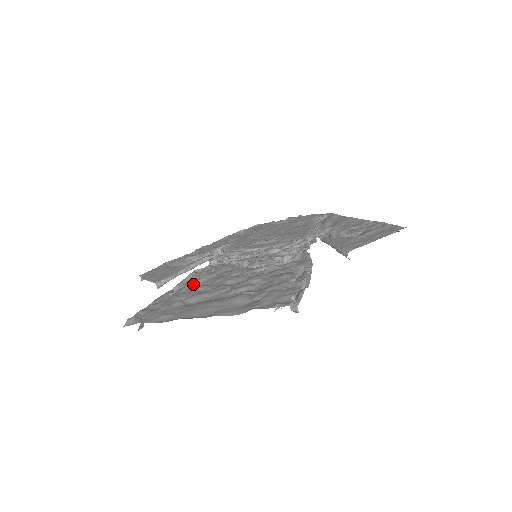
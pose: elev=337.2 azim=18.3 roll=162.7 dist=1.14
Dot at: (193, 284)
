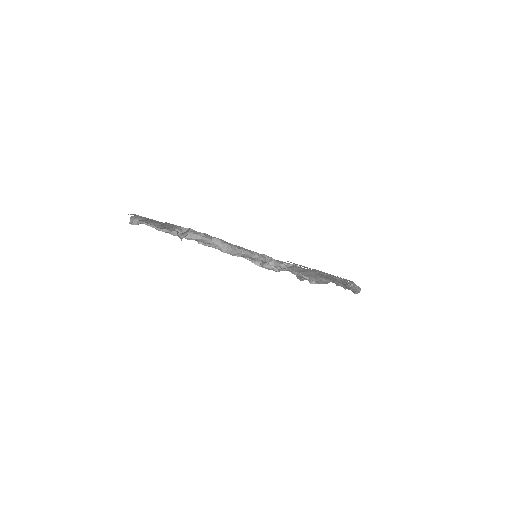
Dot at: occluded
